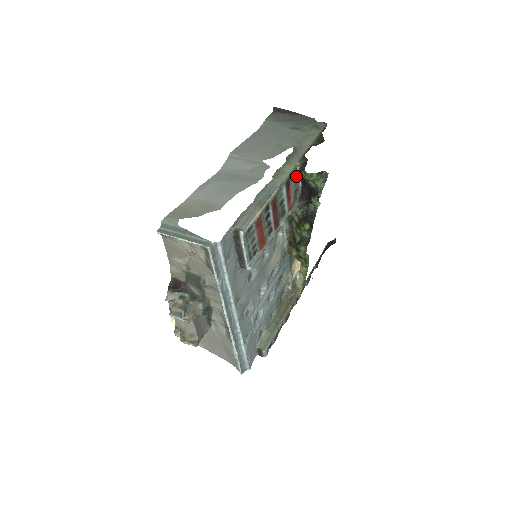
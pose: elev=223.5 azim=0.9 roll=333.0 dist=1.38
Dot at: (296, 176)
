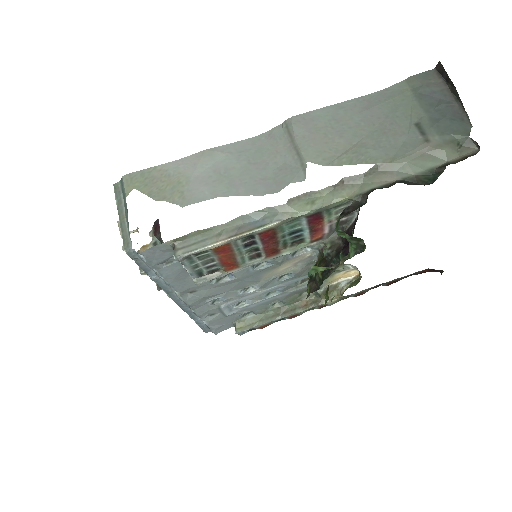
Dot at: occluded
